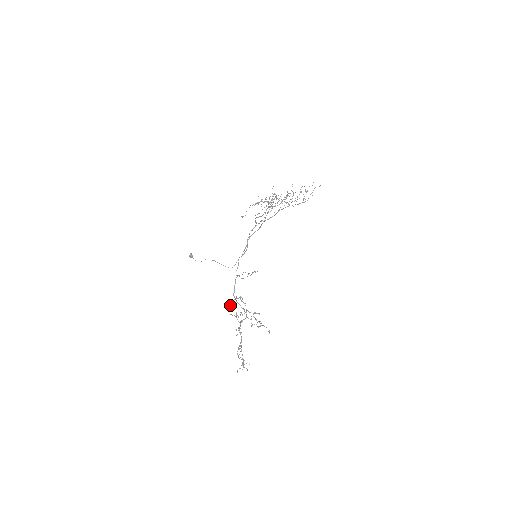
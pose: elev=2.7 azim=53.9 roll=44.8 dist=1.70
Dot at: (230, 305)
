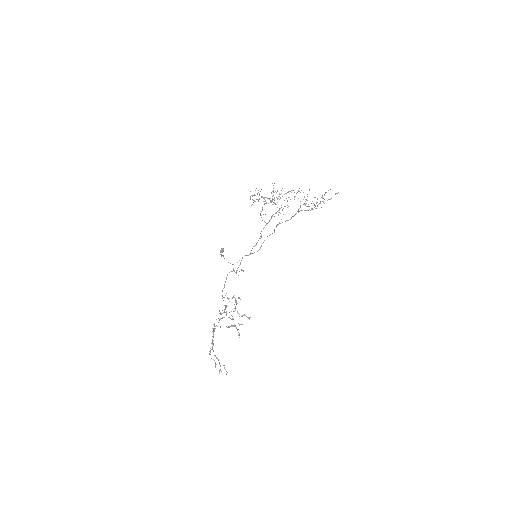
Dot at: occluded
